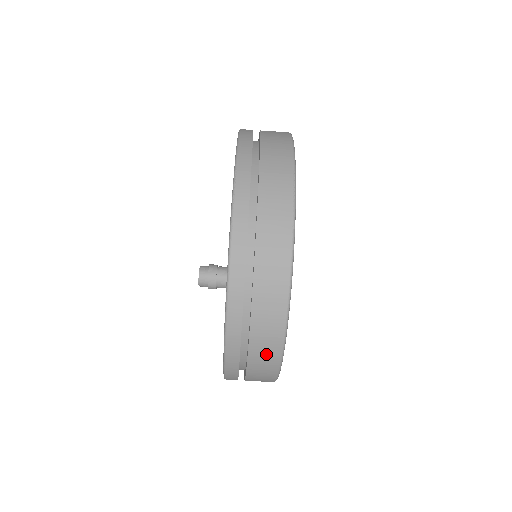
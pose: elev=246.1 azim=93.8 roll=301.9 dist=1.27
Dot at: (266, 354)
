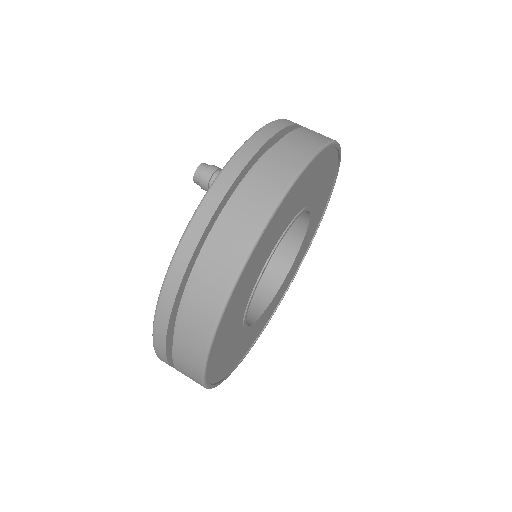
Dot at: (220, 269)
